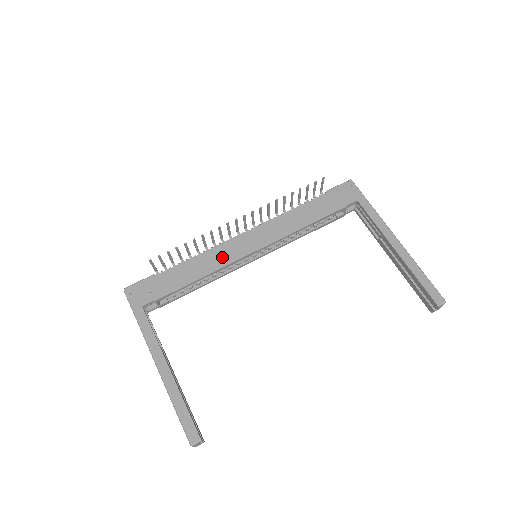
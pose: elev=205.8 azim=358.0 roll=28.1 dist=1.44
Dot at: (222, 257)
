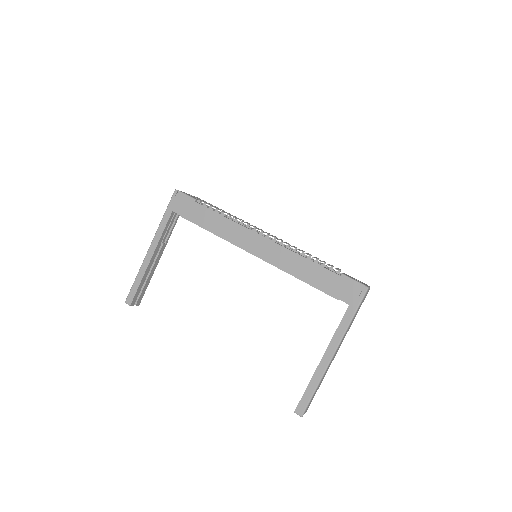
Dot at: (235, 235)
